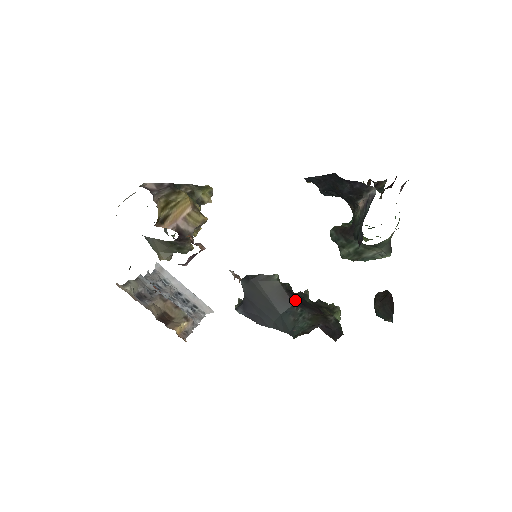
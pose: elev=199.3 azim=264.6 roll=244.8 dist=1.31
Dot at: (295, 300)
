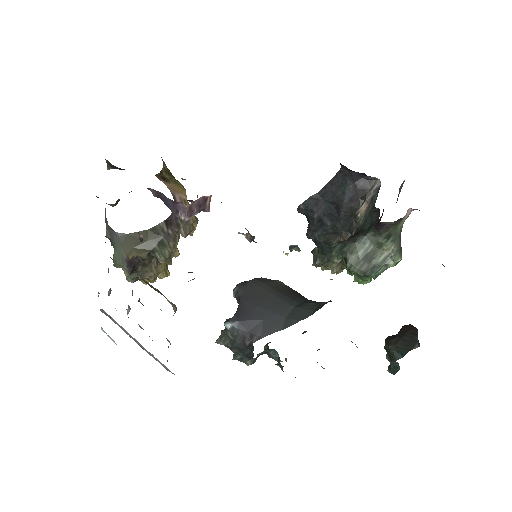
Dot at: (307, 299)
